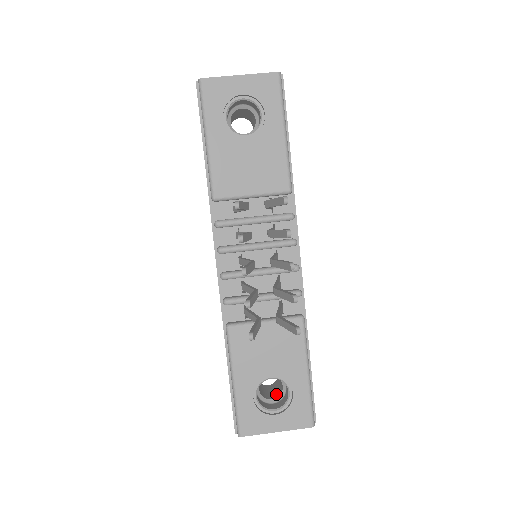
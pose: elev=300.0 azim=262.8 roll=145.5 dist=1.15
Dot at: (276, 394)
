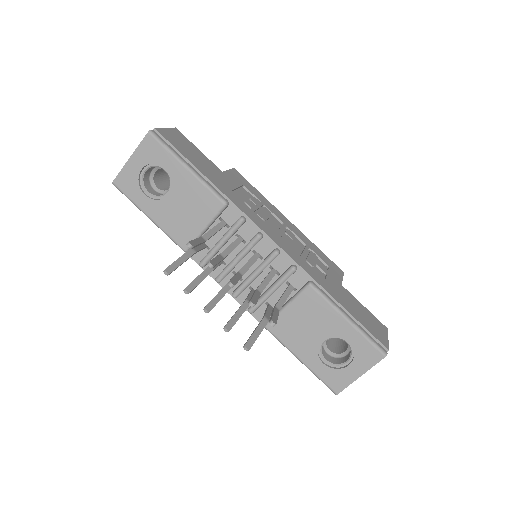
Dot at: (347, 345)
